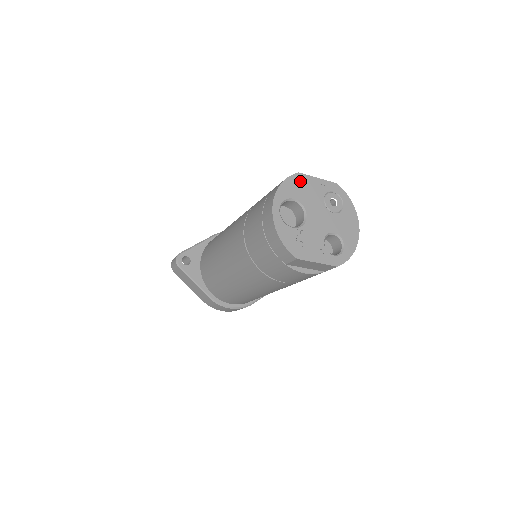
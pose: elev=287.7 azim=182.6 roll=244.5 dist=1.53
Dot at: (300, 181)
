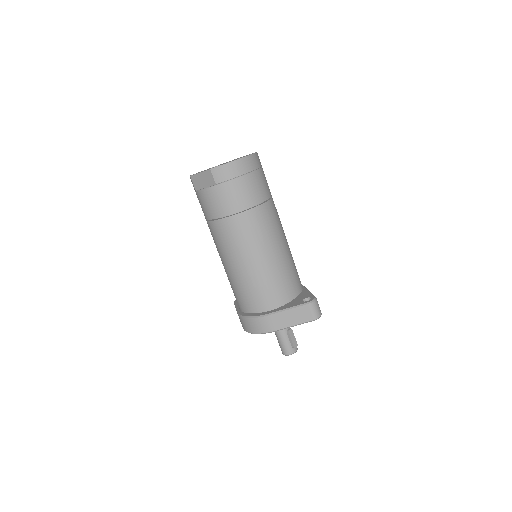
Dot at: occluded
